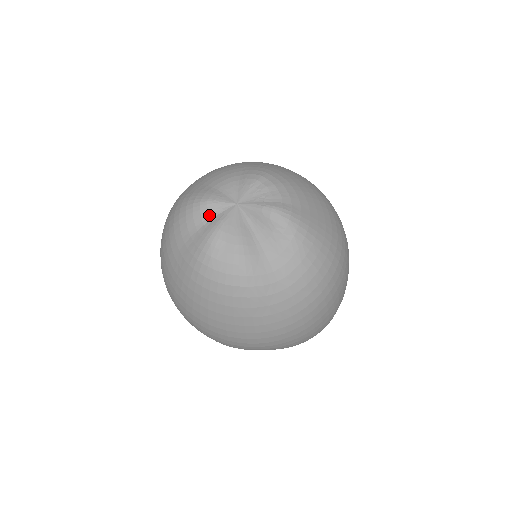
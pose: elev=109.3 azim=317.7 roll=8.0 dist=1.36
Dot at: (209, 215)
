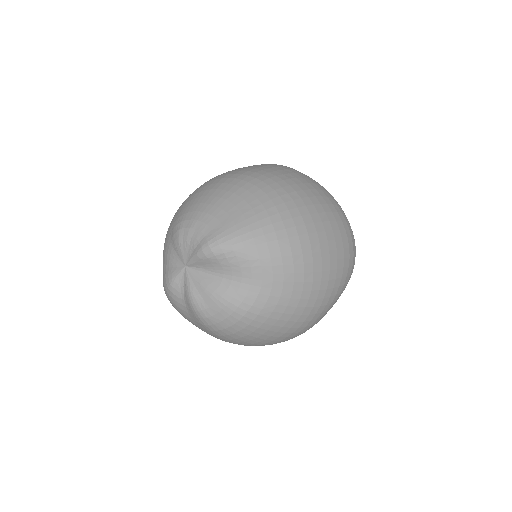
Dot at: (180, 292)
